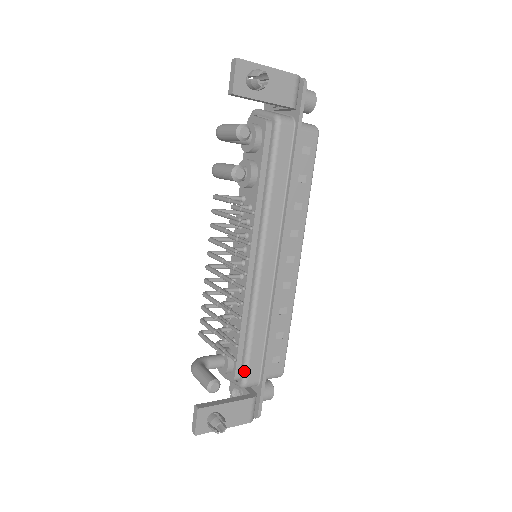
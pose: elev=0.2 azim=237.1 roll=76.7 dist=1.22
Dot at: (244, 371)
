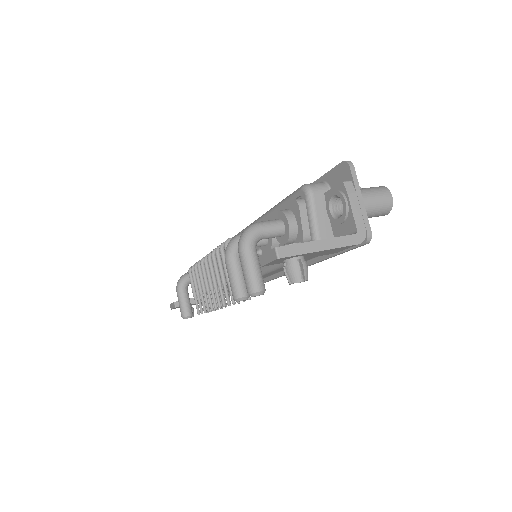
Dot at: occluded
